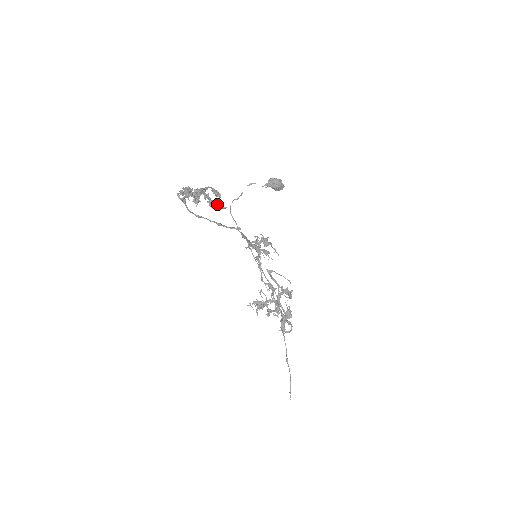
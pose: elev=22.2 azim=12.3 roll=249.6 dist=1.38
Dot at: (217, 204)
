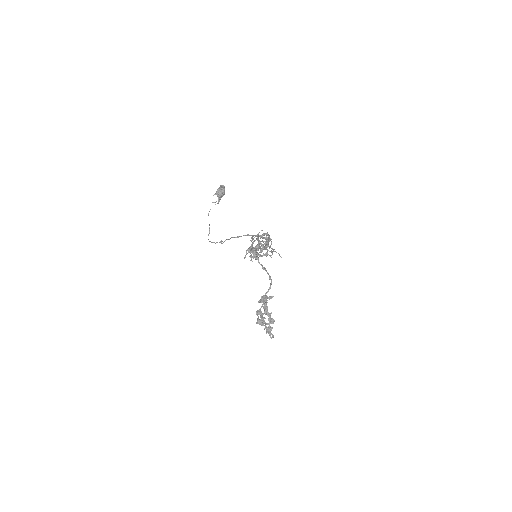
Dot at: occluded
